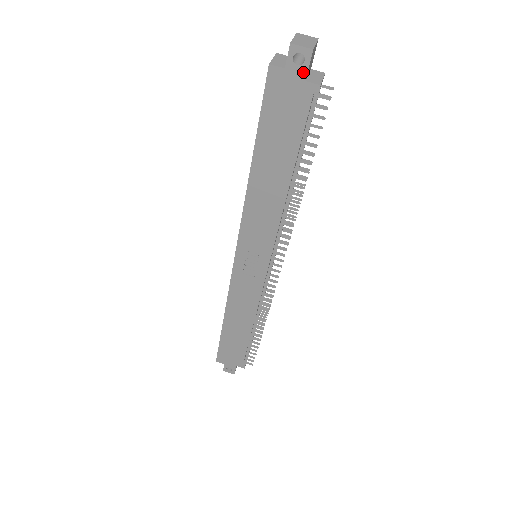
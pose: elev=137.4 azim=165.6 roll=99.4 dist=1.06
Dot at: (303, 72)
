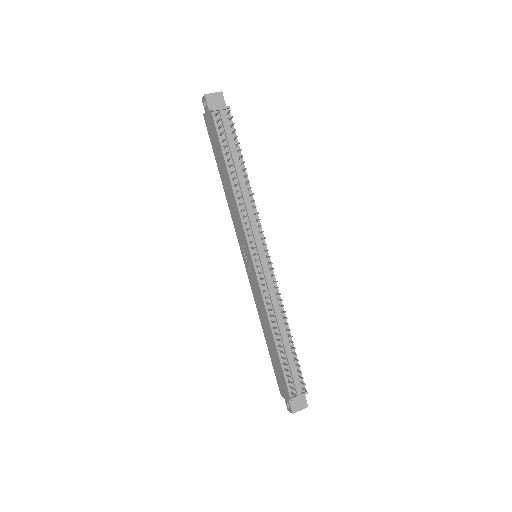
Dot at: (207, 108)
